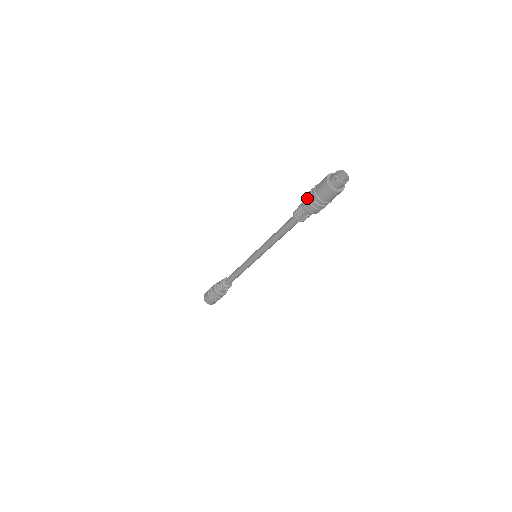
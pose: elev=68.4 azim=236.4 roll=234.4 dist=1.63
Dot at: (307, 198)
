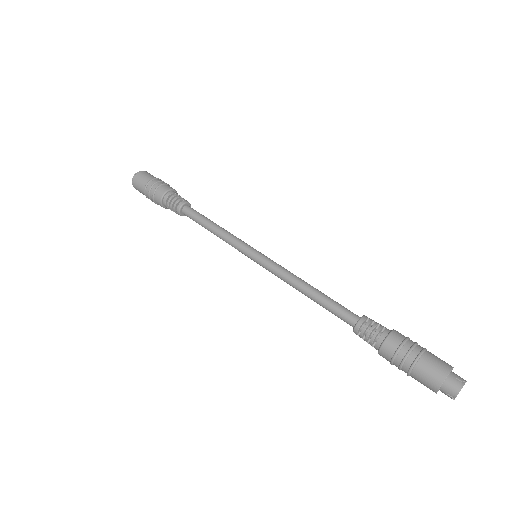
Dot at: (394, 359)
